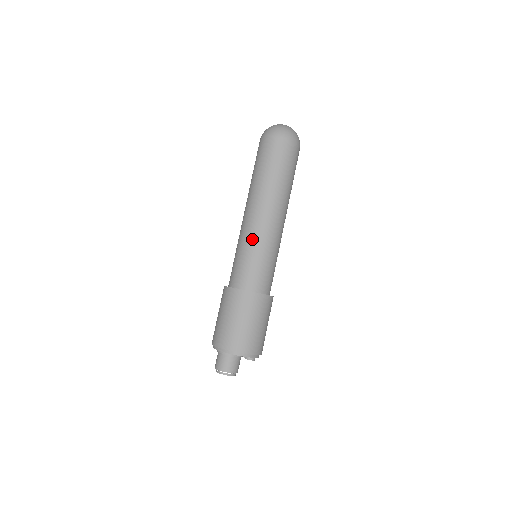
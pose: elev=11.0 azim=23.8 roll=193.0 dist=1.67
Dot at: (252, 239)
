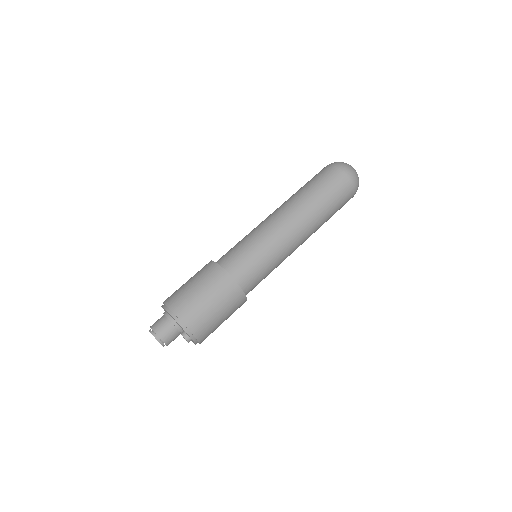
Dot at: (259, 232)
